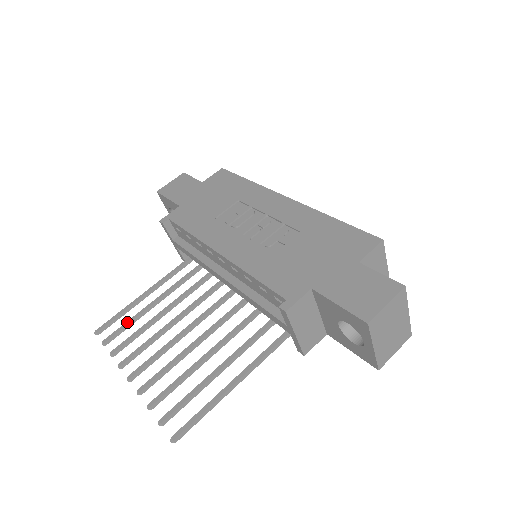
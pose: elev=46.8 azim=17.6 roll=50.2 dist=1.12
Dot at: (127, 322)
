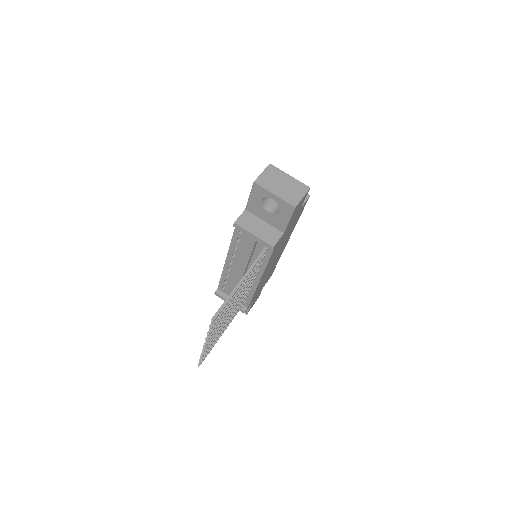
Dot at: occluded
